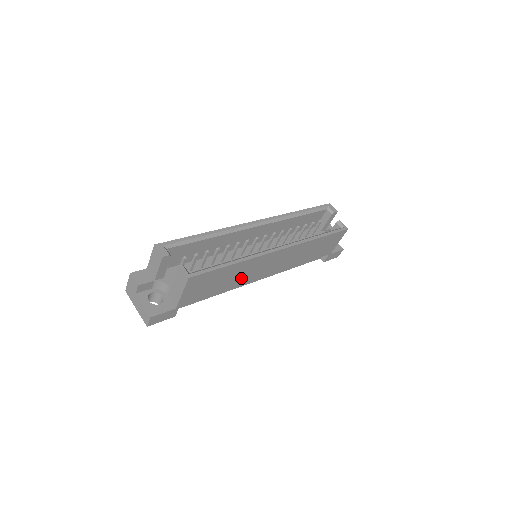
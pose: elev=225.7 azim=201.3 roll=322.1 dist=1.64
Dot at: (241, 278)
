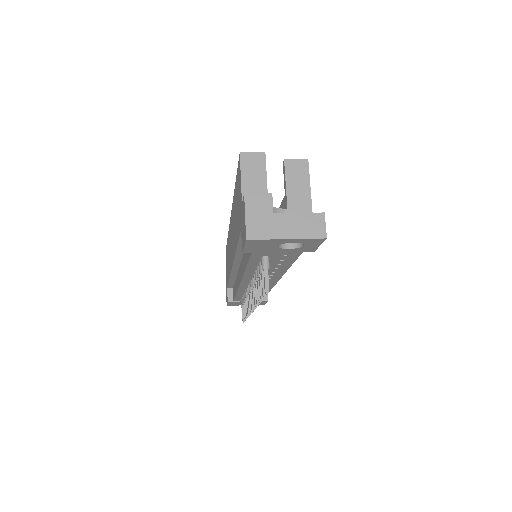
Dot at: occluded
